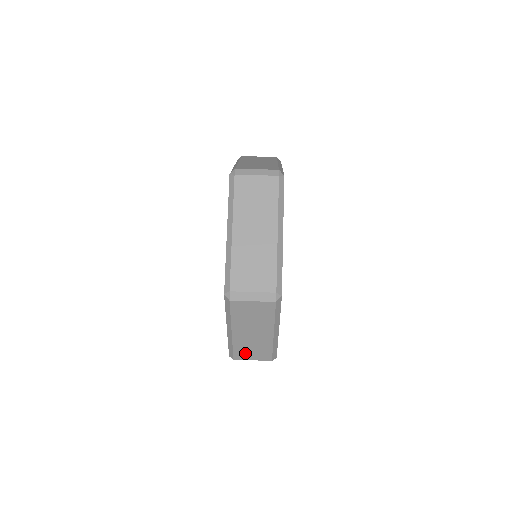
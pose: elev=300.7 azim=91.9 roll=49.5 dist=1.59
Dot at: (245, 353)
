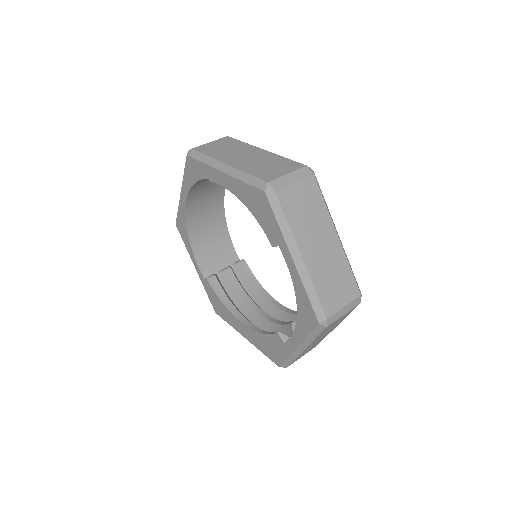
Dot at: (300, 356)
